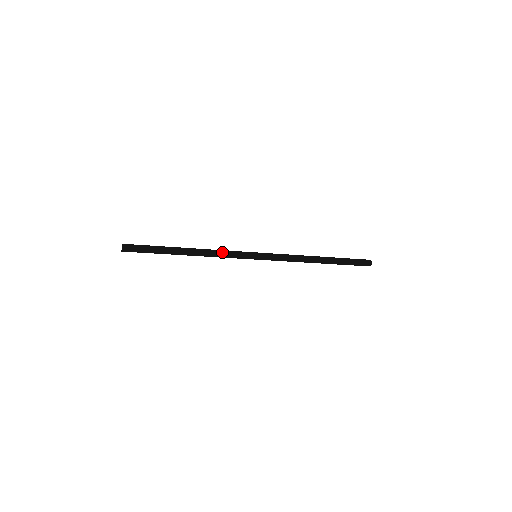
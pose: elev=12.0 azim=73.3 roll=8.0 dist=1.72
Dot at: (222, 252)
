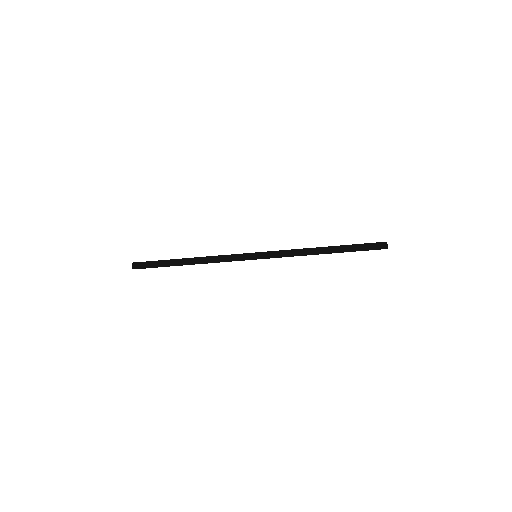
Dot at: (221, 258)
